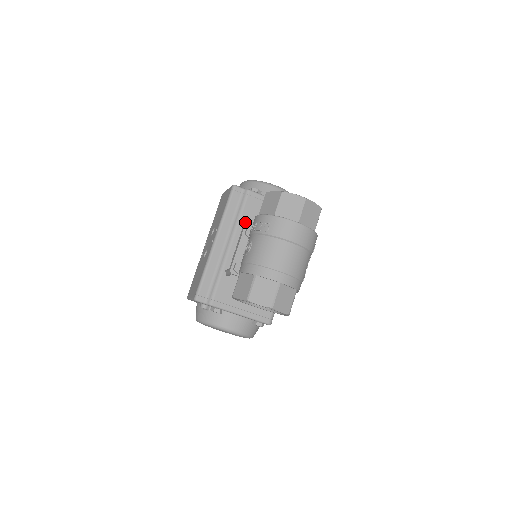
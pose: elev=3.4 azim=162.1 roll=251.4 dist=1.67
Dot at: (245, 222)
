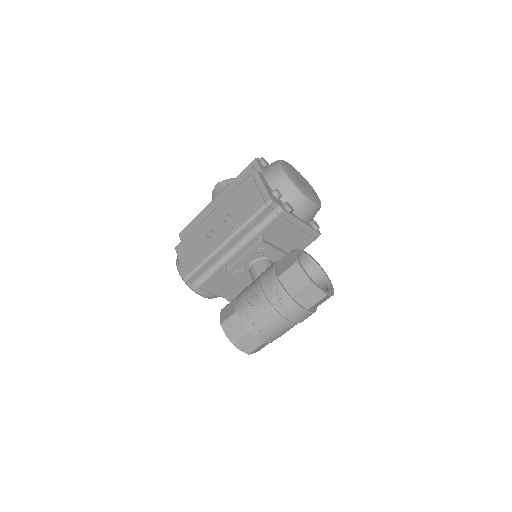
Dot at: occluded
